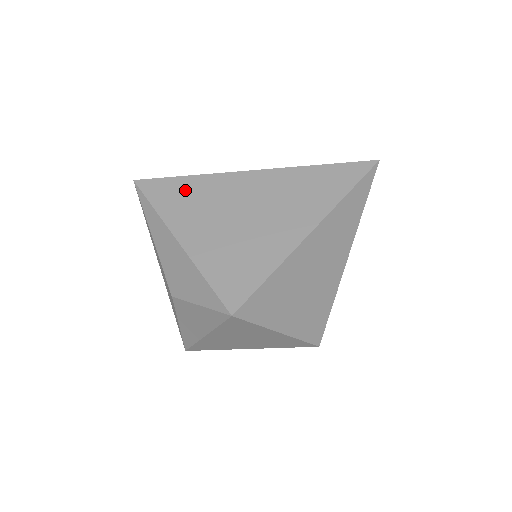
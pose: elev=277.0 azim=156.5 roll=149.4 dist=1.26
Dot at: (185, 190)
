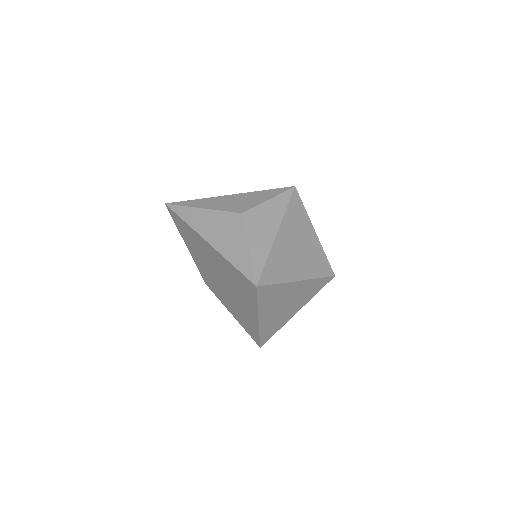
Dot at: occluded
